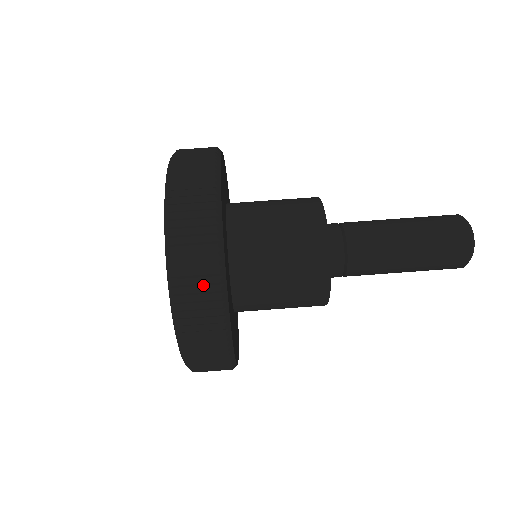
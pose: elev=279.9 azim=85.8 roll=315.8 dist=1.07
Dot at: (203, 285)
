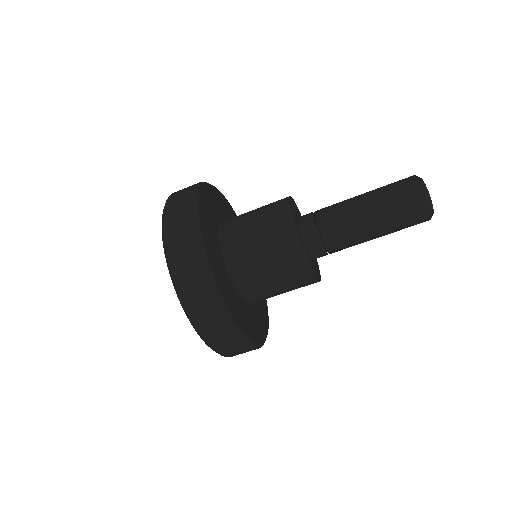
Dot at: occluded
